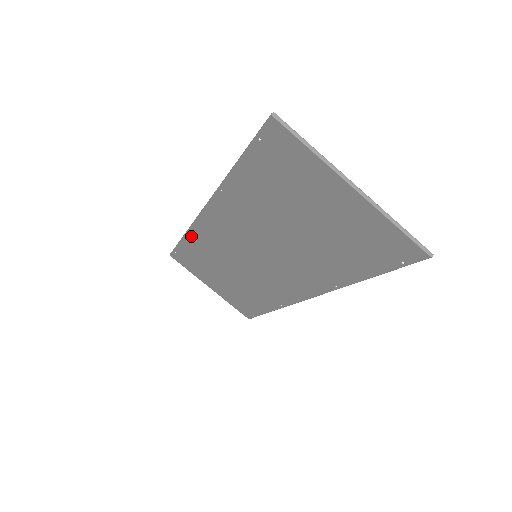
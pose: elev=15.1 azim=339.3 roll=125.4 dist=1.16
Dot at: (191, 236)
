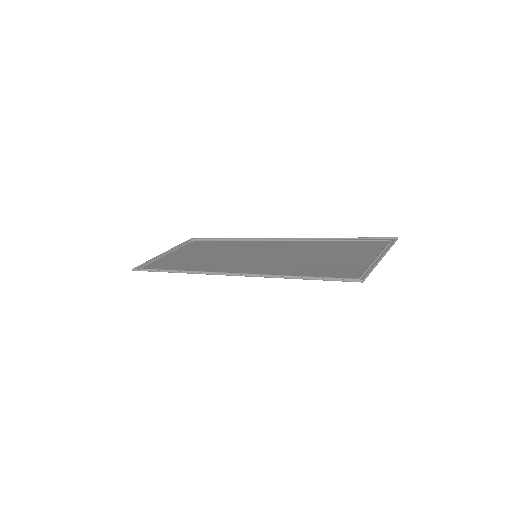
Dot at: occluded
